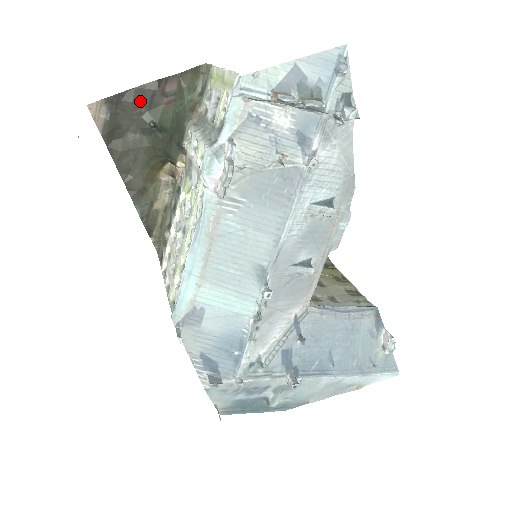
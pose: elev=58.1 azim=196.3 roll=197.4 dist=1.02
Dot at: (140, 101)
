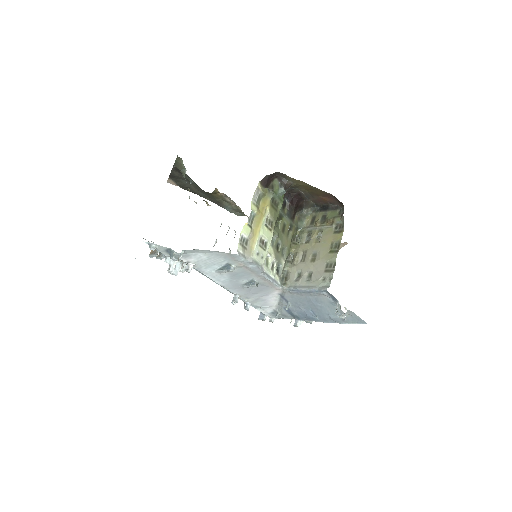
Dot at: (179, 174)
